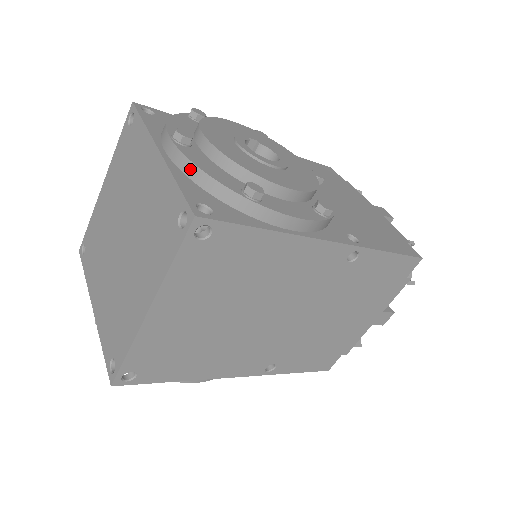
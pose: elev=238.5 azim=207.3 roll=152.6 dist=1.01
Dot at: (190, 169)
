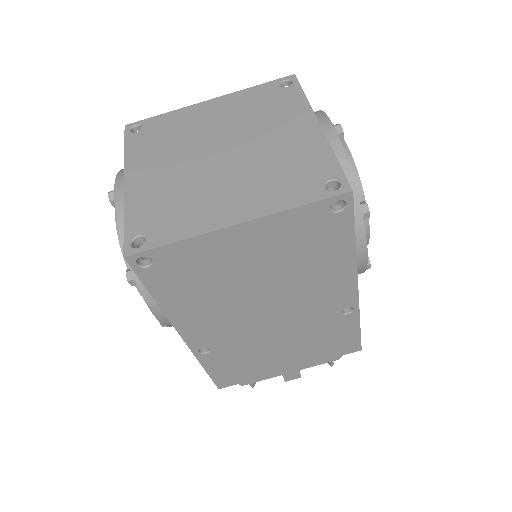
Dot at: (340, 157)
